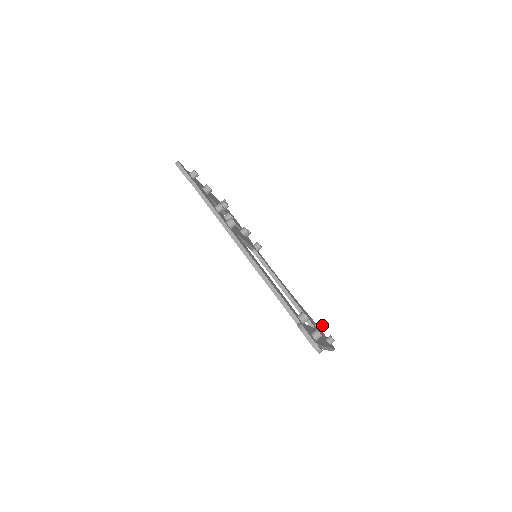
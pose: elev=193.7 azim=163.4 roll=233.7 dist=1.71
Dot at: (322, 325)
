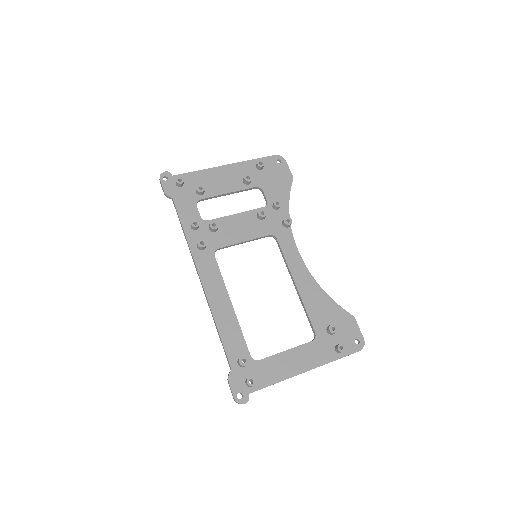
Dot at: (330, 332)
